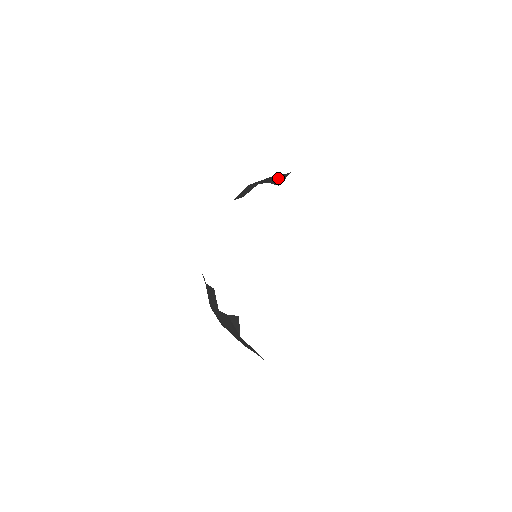
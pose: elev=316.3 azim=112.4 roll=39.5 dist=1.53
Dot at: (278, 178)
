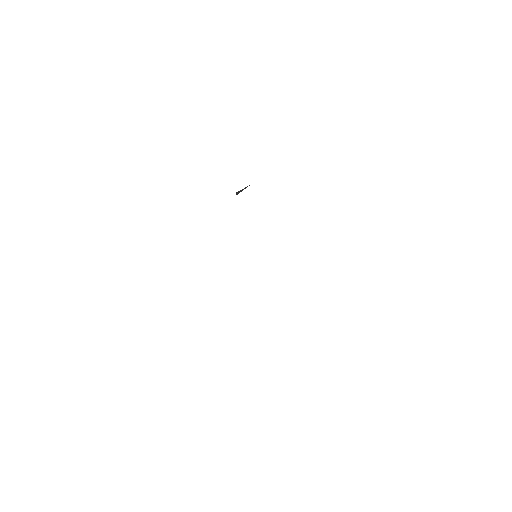
Dot at: (242, 189)
